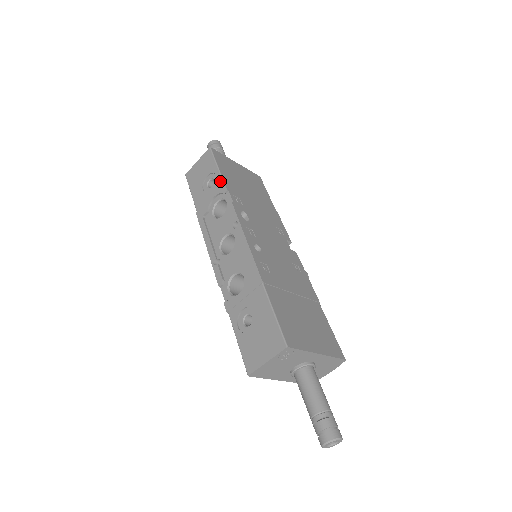
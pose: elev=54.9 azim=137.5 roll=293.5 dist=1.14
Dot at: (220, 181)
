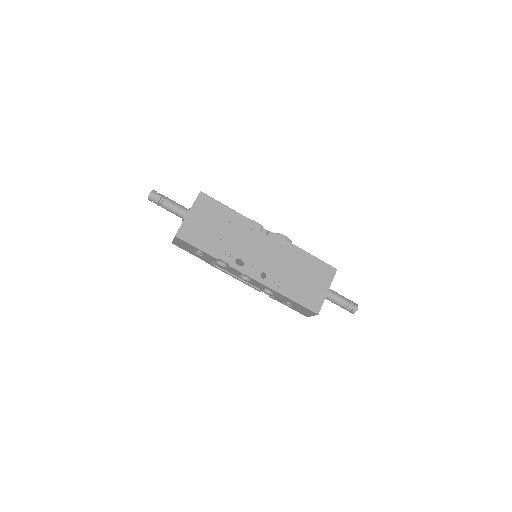
Dot at: (207, 255)
